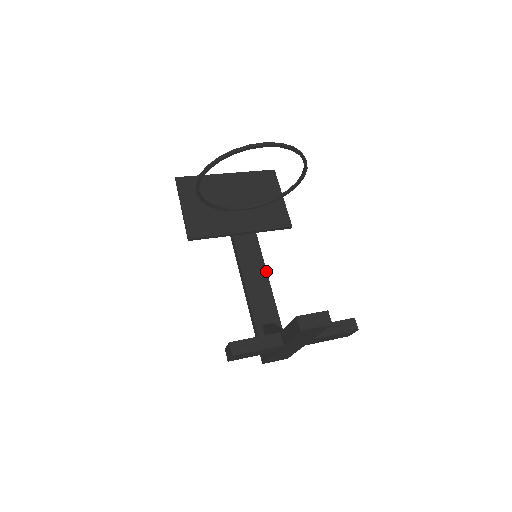
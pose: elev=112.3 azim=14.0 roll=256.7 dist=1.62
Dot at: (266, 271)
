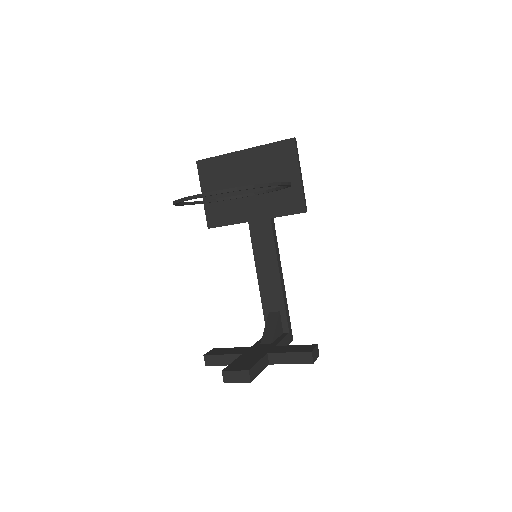
Dot at: (277, 260)
